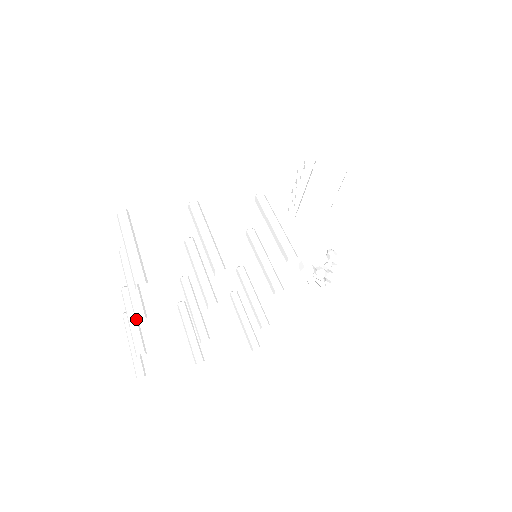
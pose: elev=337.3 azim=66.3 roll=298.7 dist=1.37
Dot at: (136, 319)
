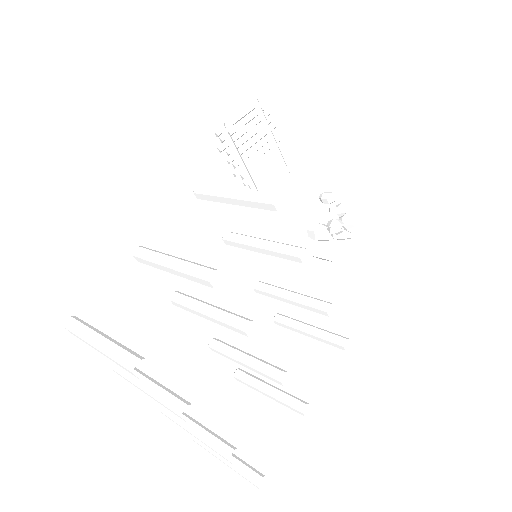
Dot at: (180, 417)
